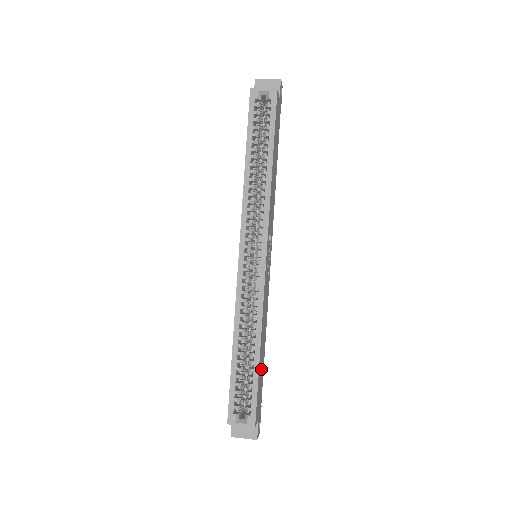
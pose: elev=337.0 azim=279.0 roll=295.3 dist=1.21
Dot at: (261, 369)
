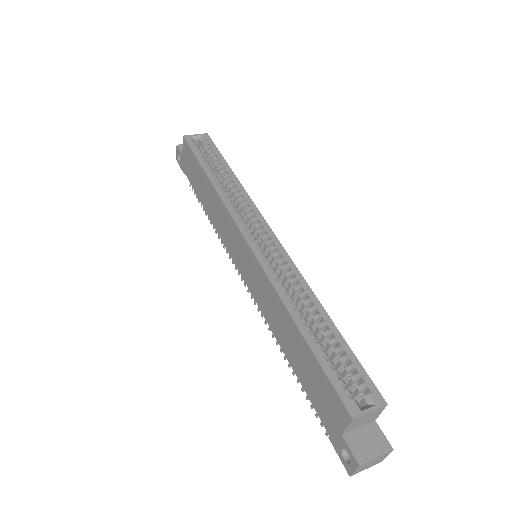
Dot at: occluded
